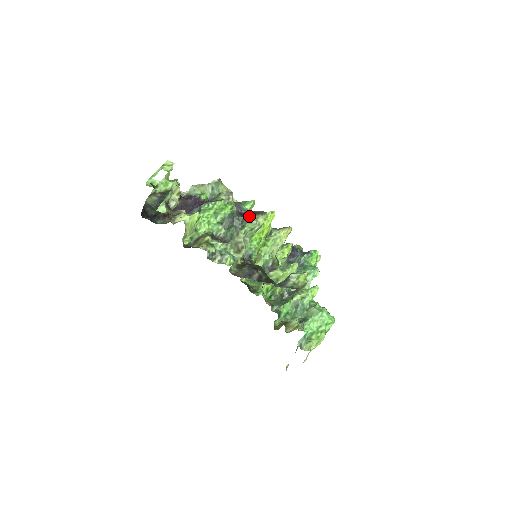
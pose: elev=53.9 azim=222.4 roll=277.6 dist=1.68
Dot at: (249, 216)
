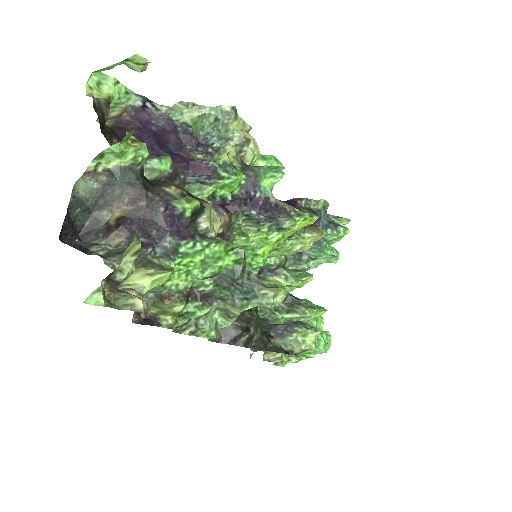
Dot at: (262, 287)
